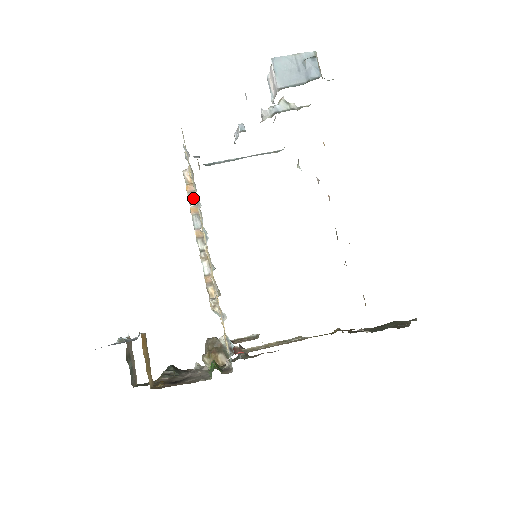
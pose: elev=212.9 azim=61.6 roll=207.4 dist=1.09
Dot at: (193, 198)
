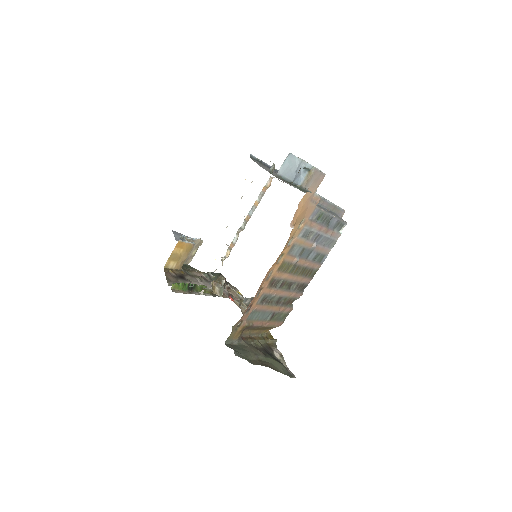
Dot at: (241, 197)
